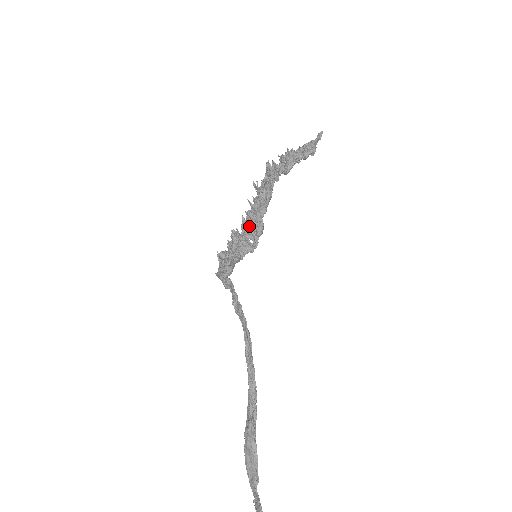
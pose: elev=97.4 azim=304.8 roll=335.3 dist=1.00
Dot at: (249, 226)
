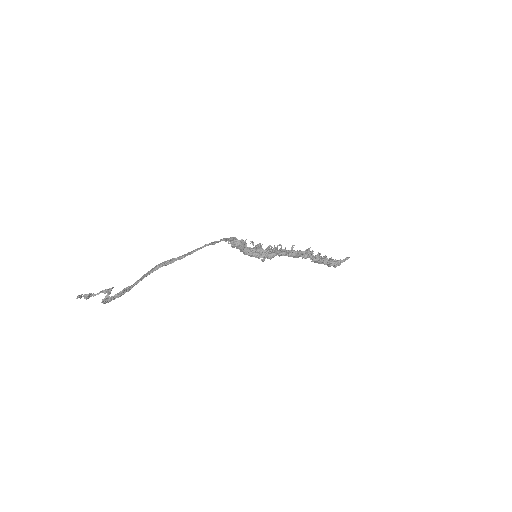
Dot at: occluded
